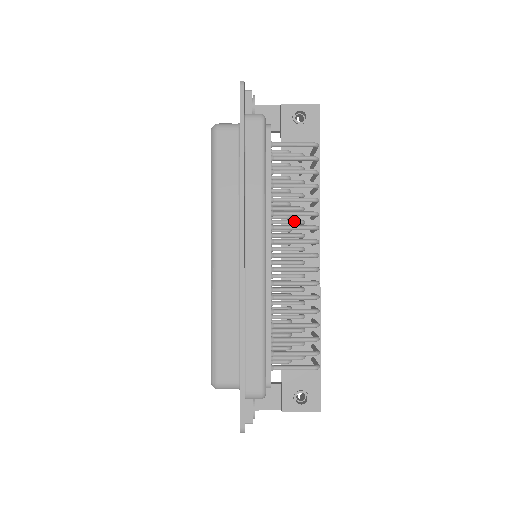
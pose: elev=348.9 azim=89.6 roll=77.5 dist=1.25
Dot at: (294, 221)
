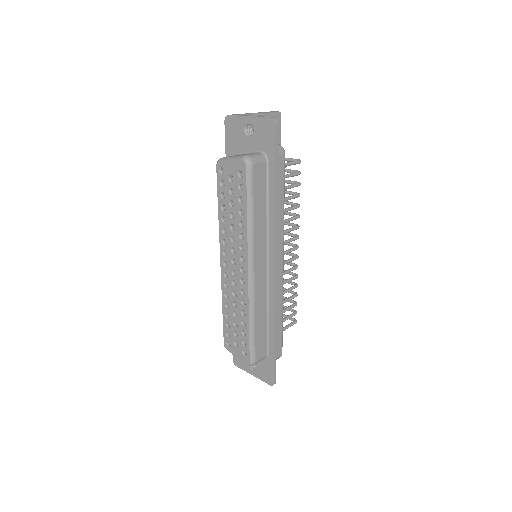
Dot at: occluded
